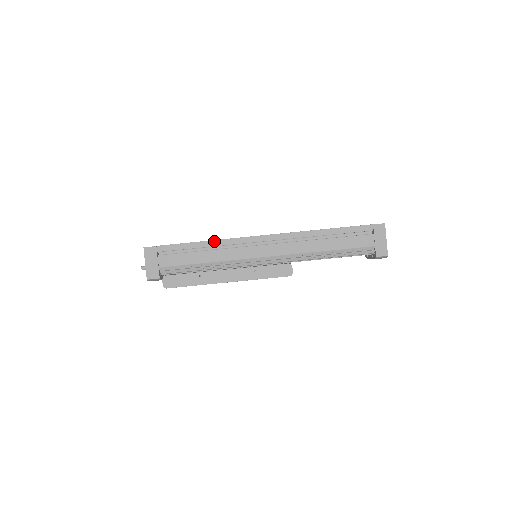
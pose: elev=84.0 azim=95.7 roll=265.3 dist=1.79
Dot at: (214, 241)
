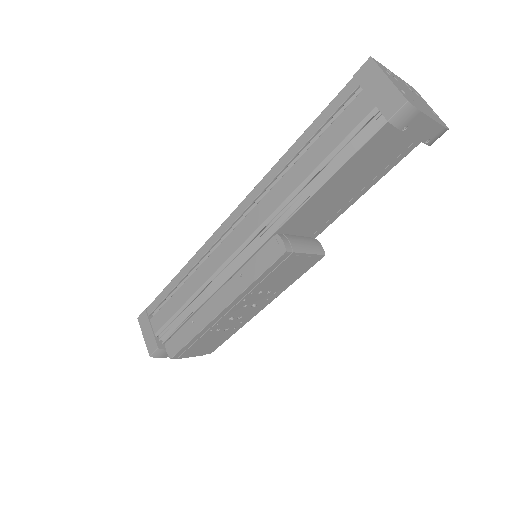
Dot at: (186, 266)
